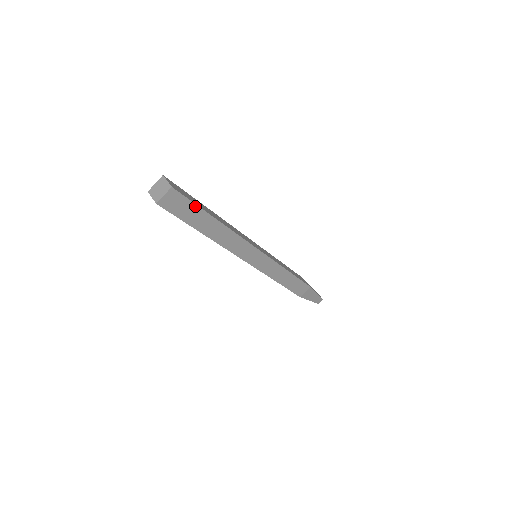
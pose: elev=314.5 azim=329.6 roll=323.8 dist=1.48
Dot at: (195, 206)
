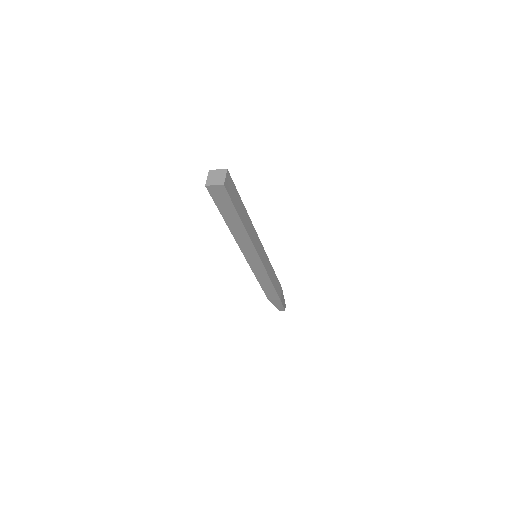
Dot at: (236, 191)
